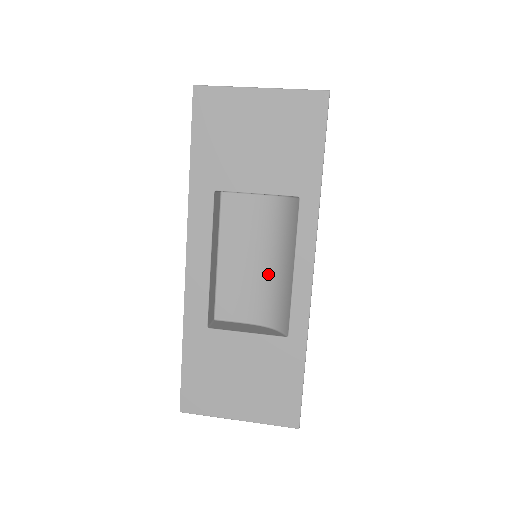
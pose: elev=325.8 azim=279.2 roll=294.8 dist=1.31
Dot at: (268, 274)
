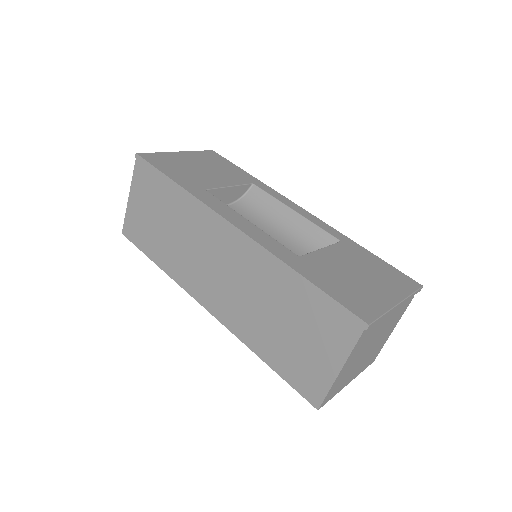
Dot at: (282, 237)
